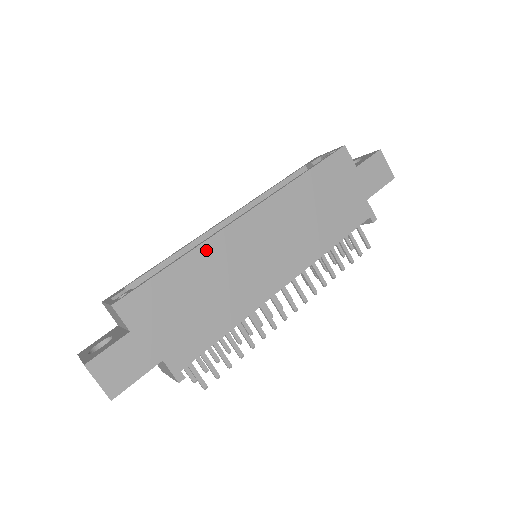
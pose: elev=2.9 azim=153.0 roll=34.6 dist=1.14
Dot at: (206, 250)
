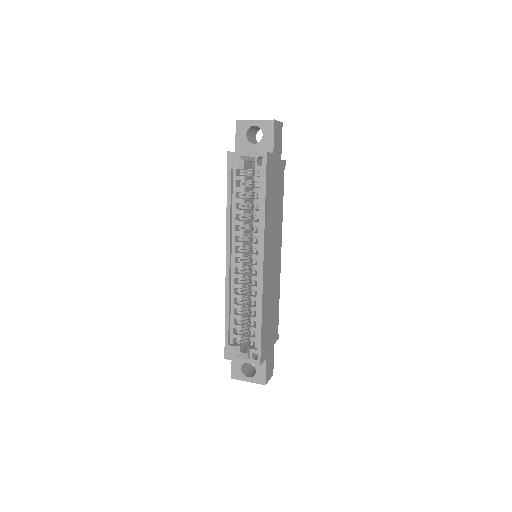
Dot at: (264, 299)
